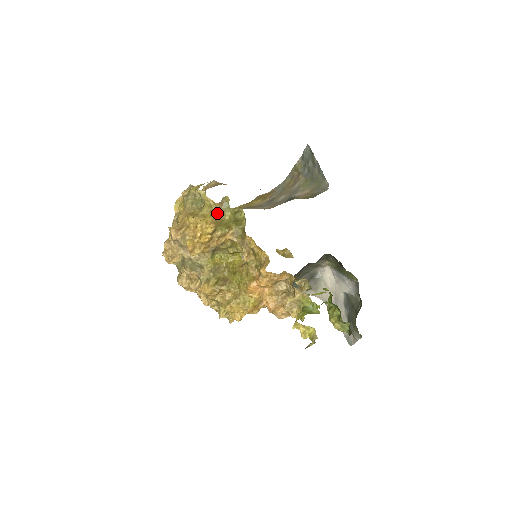
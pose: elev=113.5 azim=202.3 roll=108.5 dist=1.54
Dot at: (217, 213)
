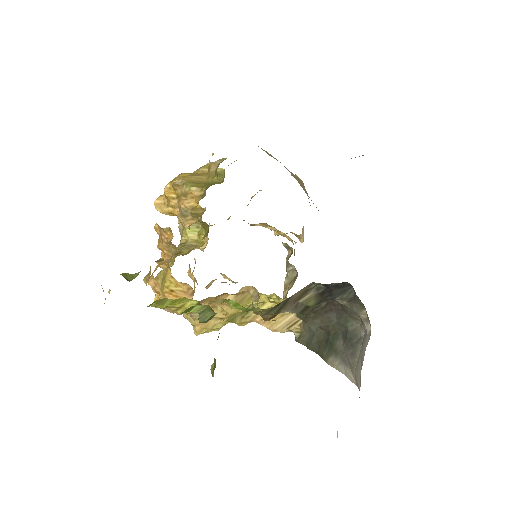
Dot at: (206, 174)
